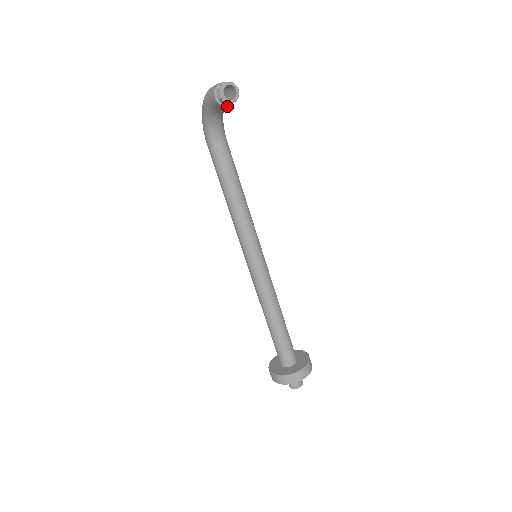
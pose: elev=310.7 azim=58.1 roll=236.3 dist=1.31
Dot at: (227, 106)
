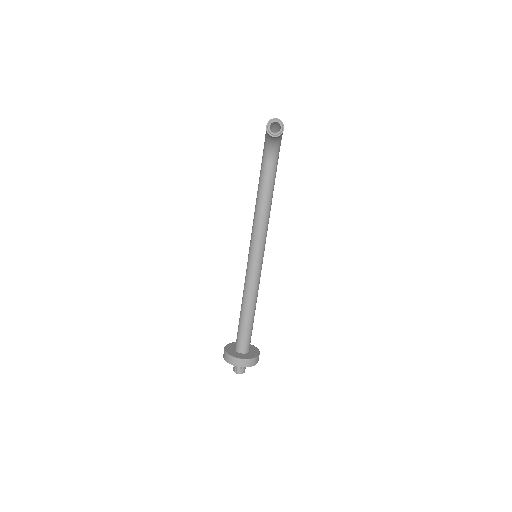
Dot at: (272, 136)
